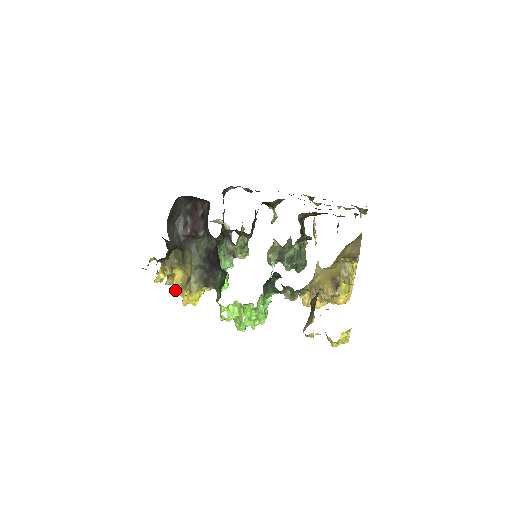
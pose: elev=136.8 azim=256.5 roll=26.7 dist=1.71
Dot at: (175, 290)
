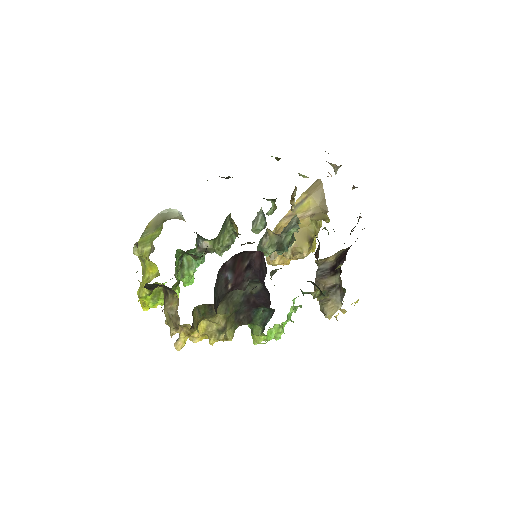
Dot at: occluded
